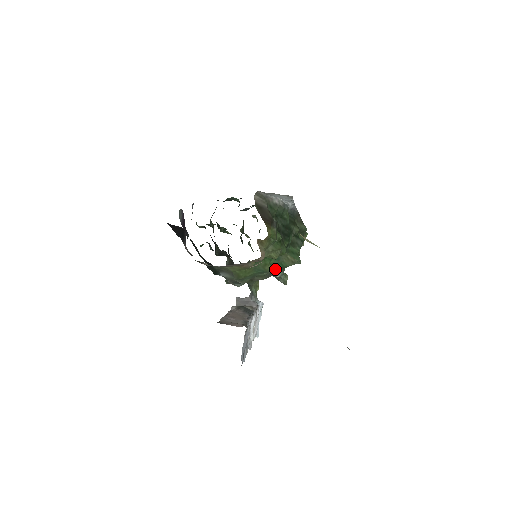
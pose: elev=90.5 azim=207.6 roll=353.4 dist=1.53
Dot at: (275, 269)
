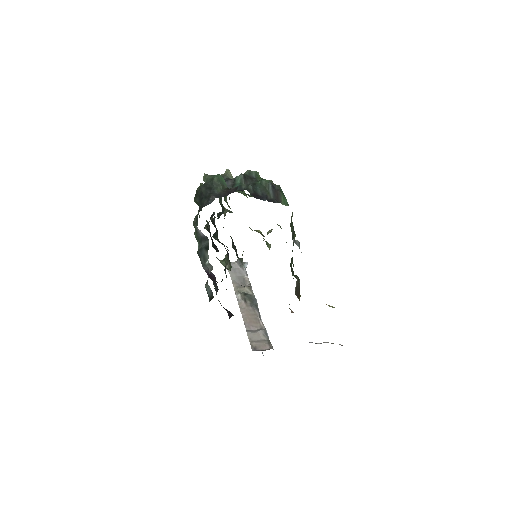
Dot at: occluded
